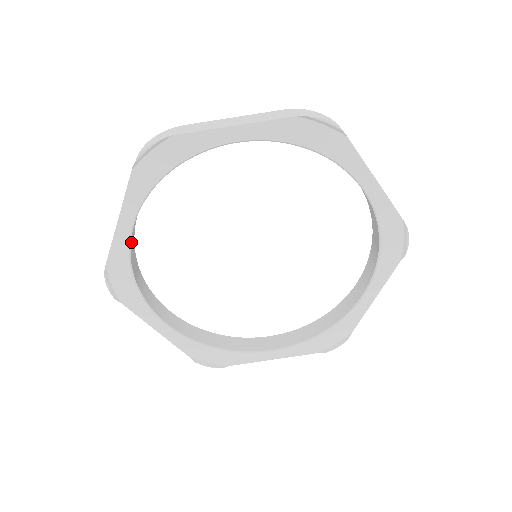
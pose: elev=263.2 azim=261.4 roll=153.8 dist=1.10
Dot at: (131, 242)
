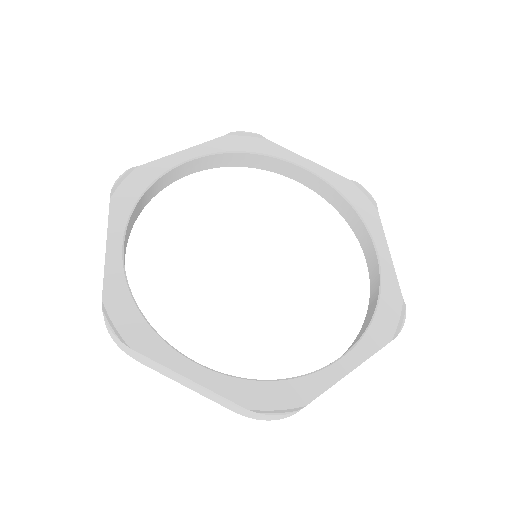
Dot at: (125, 272)
